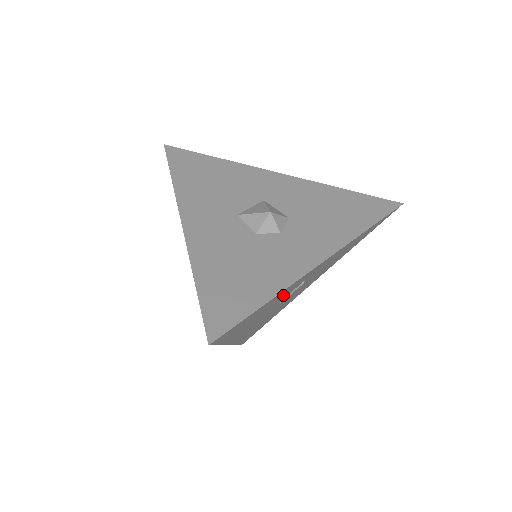
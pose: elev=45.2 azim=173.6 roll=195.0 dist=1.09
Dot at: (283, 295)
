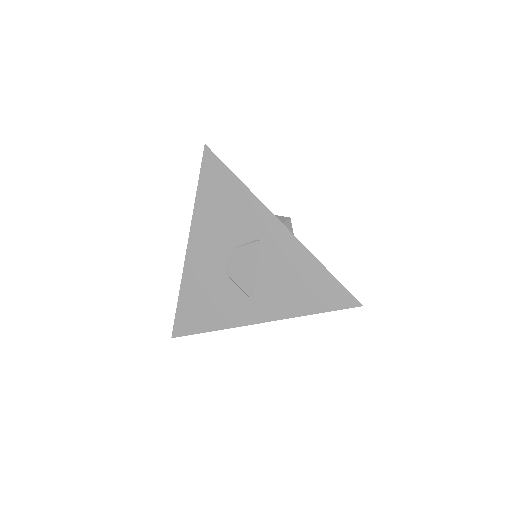
Dot at: (245, 219)
